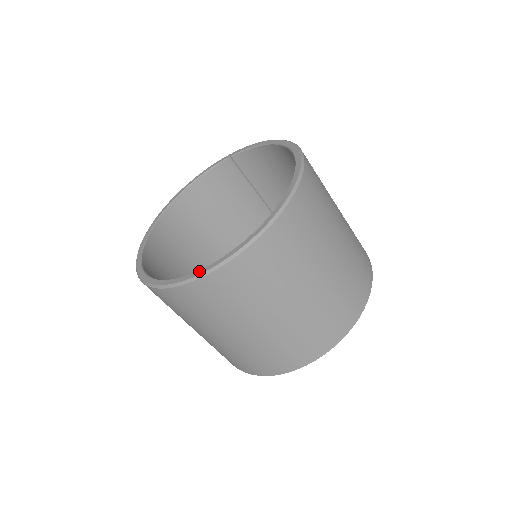
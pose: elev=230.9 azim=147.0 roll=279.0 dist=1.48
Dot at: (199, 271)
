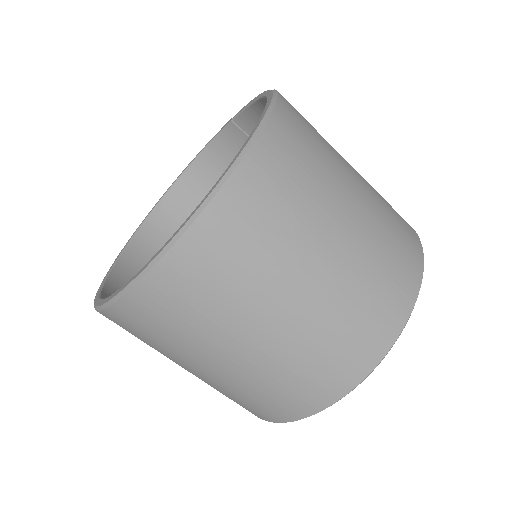
Dot at: (112, 294)
